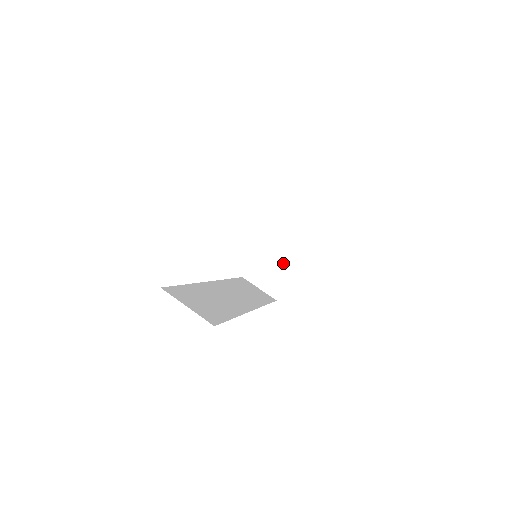
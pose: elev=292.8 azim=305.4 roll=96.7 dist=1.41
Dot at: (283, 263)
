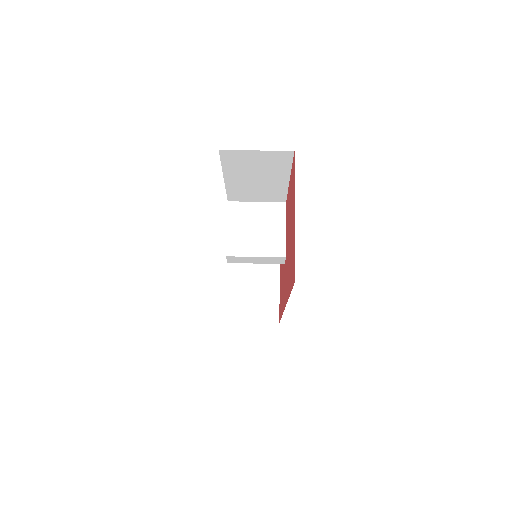
Dot at: (264, 285)
